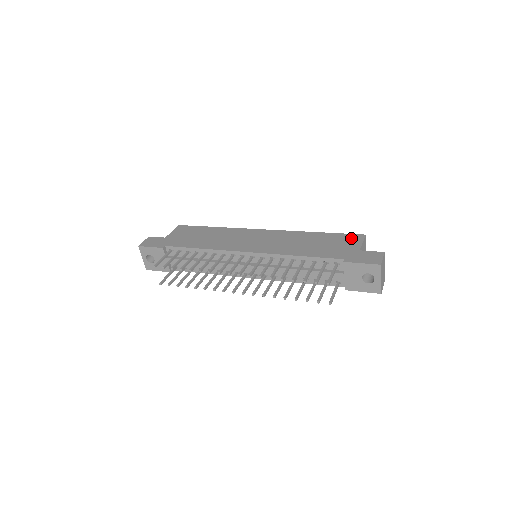
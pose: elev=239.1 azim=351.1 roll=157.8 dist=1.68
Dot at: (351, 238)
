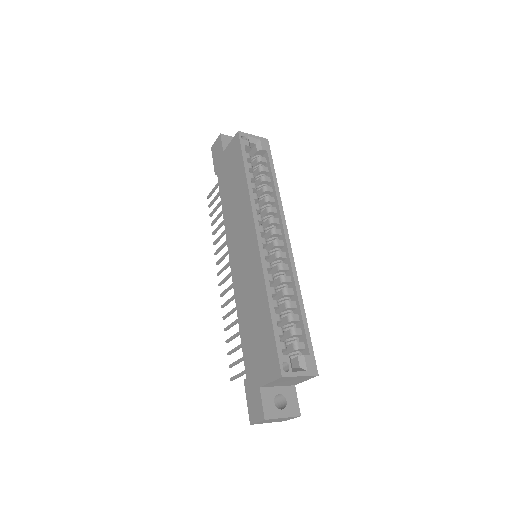
Dot at: (271, 362)
